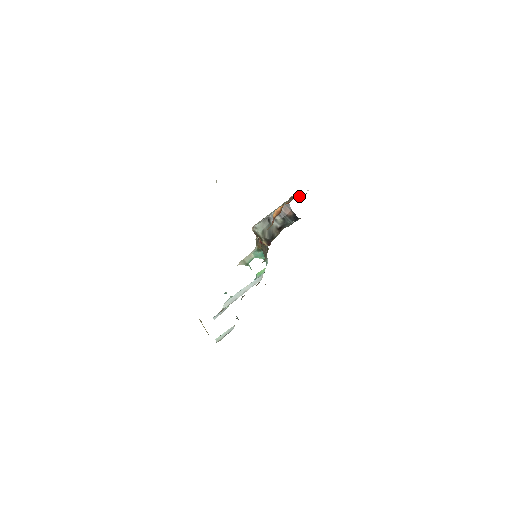
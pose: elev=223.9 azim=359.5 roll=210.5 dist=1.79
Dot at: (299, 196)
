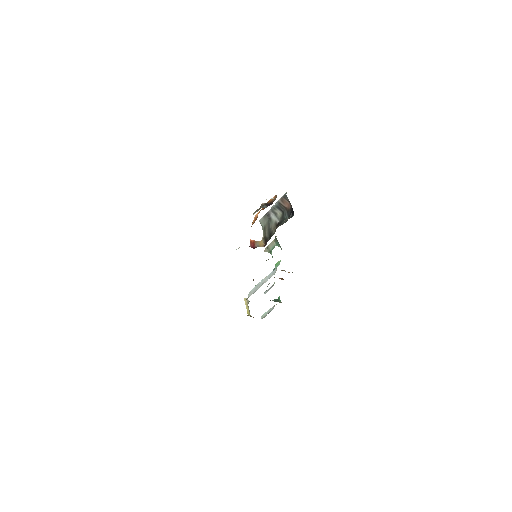
Dot at: occluded
